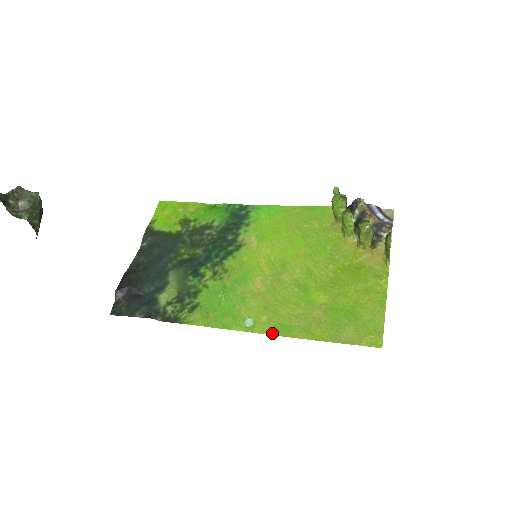
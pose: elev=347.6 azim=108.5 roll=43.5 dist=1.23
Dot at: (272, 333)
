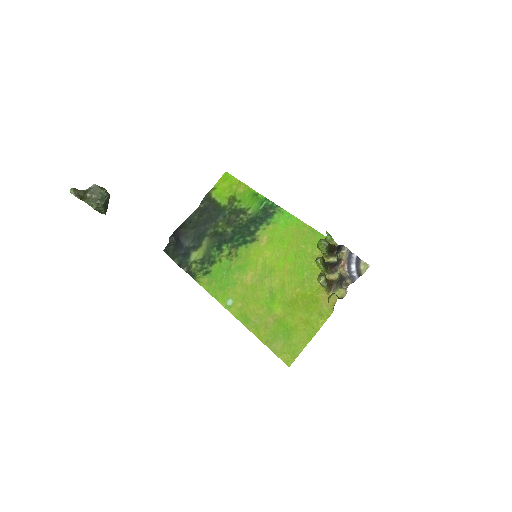
Dot at: (238, 318)
